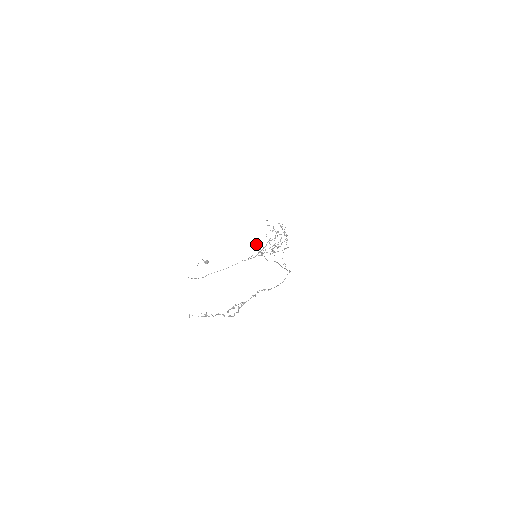
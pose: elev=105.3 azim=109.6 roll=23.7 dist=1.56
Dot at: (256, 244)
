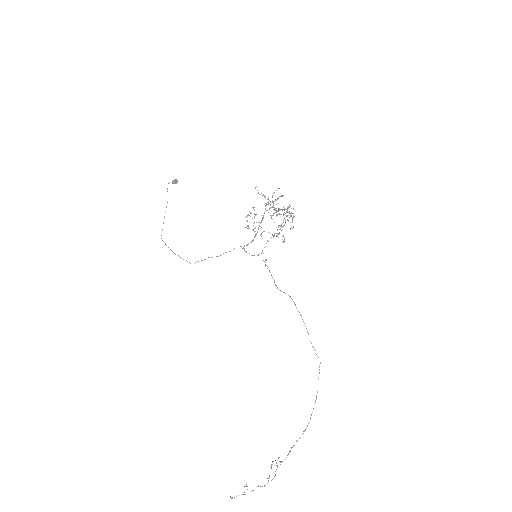
Dot at: occluded
